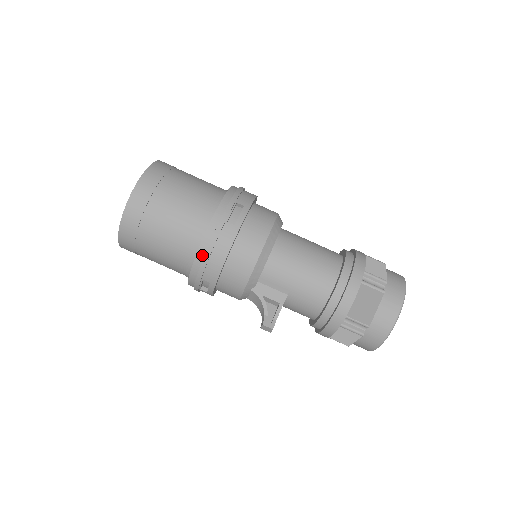
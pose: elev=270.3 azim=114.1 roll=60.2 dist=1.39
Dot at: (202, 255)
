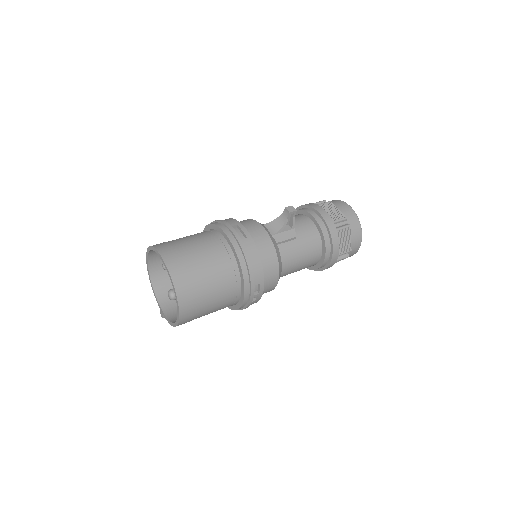
Dot at: (215, 223)
